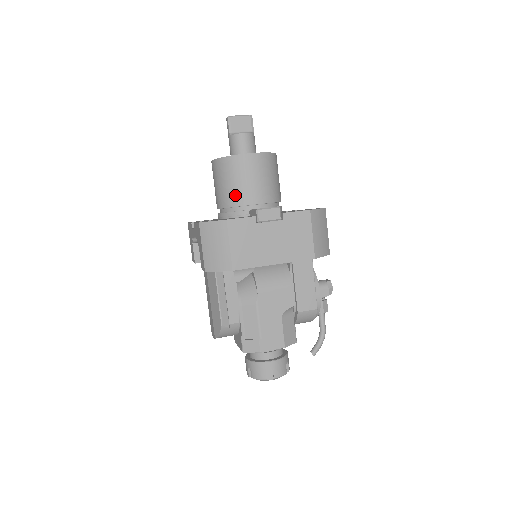
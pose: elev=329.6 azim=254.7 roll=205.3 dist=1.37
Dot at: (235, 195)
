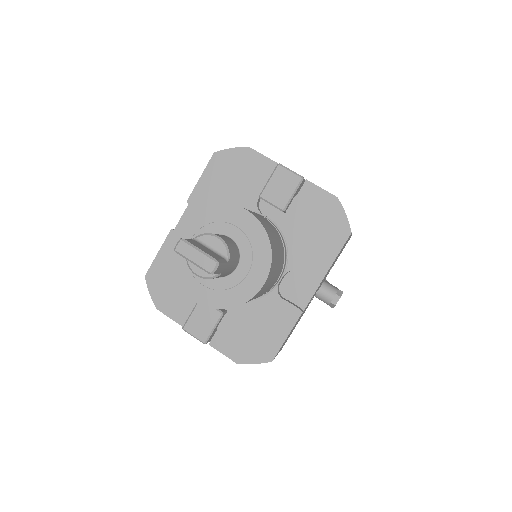
Dot at: occluded
